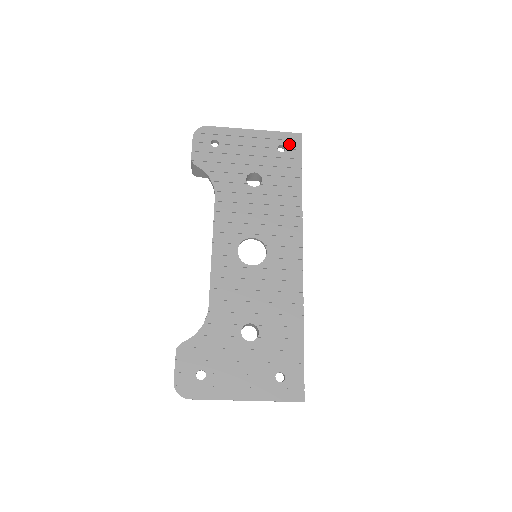
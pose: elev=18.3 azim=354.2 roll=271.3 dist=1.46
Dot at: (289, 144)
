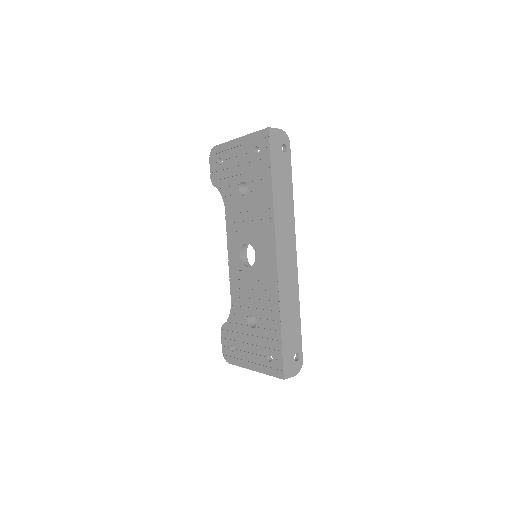
Dot at: (261, 143)
